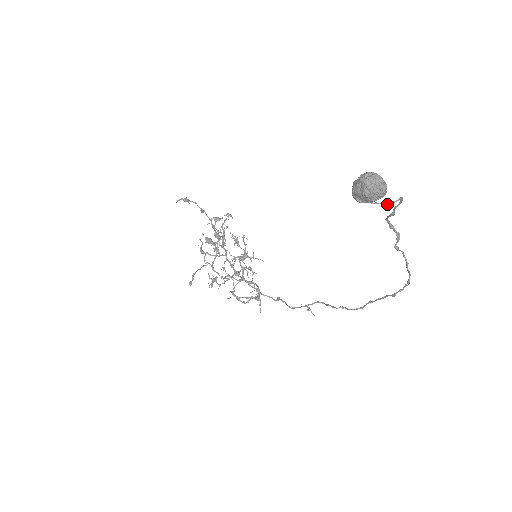
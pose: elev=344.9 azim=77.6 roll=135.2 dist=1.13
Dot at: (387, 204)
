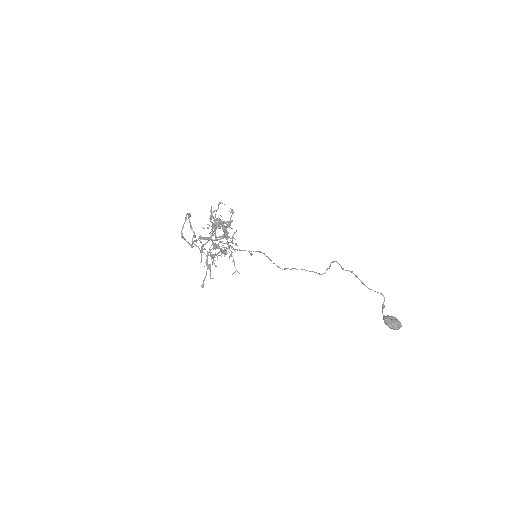
Dot at: occluded
